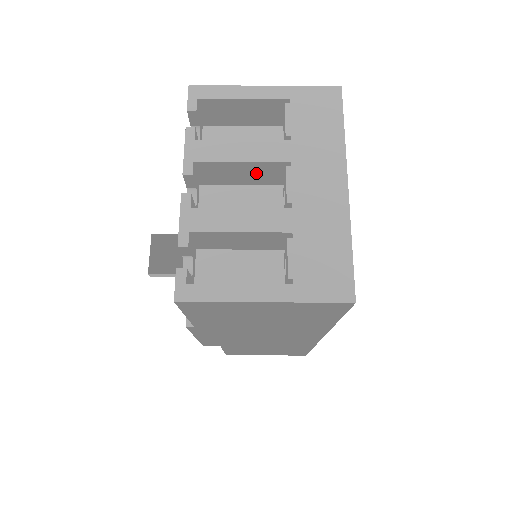
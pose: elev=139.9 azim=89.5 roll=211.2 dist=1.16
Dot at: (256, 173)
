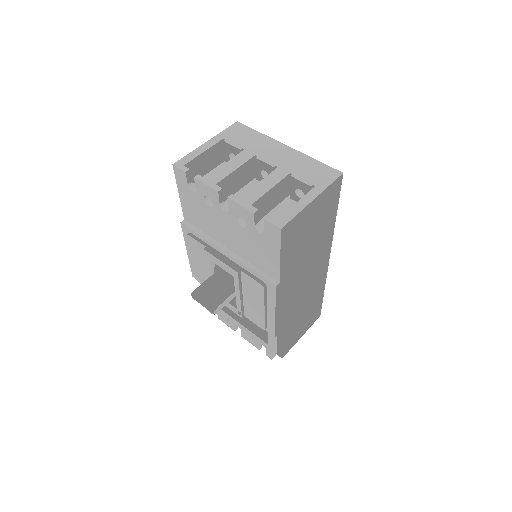
Dot at: (242, 176)
